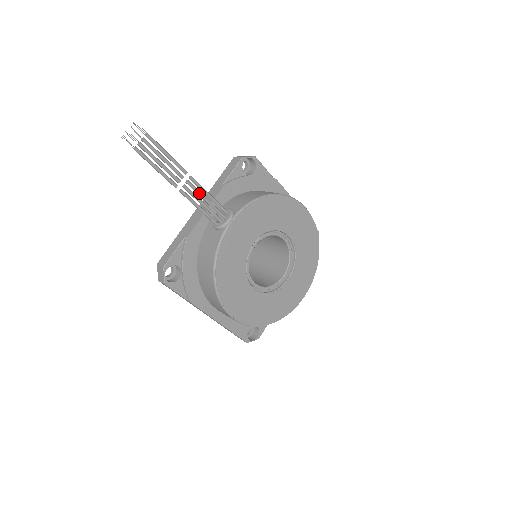
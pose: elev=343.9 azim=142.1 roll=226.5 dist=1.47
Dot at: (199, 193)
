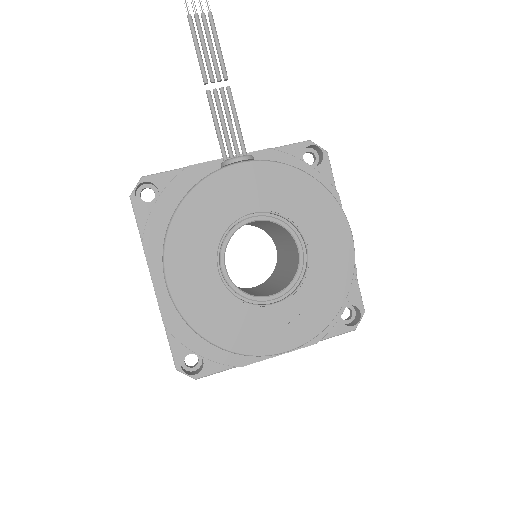
Dot at: (227, 109)
